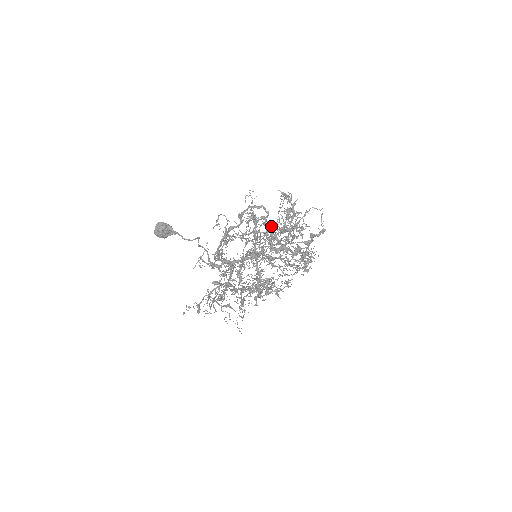
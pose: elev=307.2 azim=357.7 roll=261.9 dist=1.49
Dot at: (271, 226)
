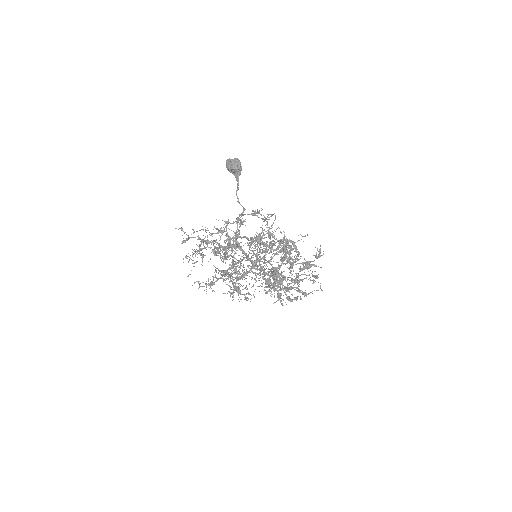
Dot at: occluded
